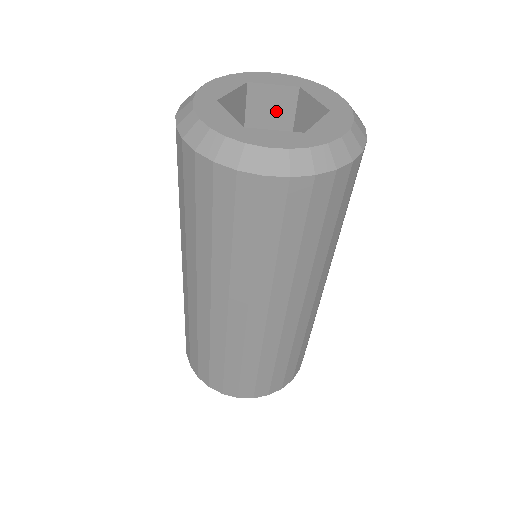
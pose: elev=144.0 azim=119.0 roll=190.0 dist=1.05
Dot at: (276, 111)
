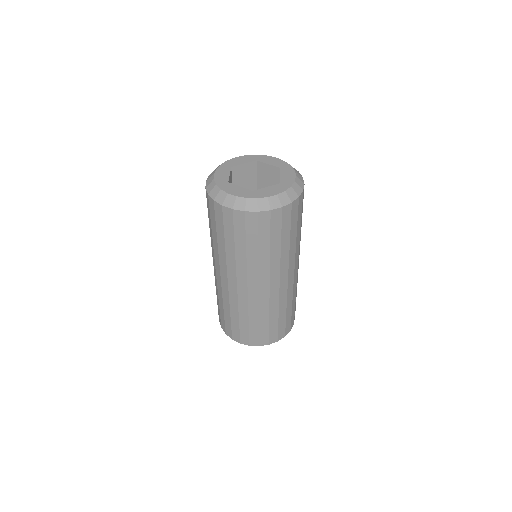
Dot at: (271, 178)
